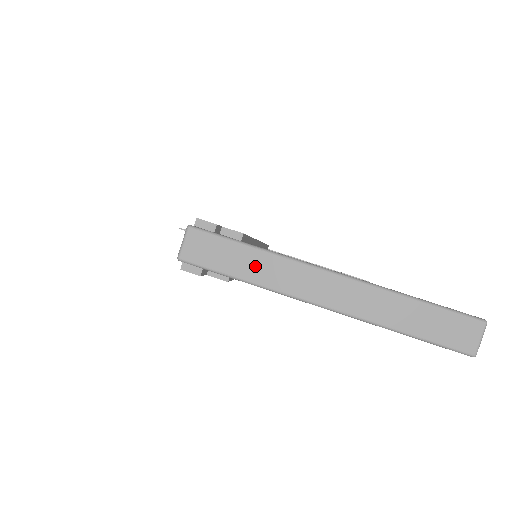
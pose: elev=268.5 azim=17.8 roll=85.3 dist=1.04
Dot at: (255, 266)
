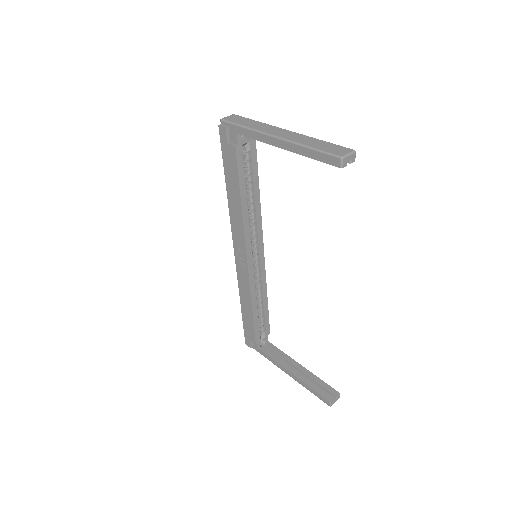
Dot at: (253, 124)
